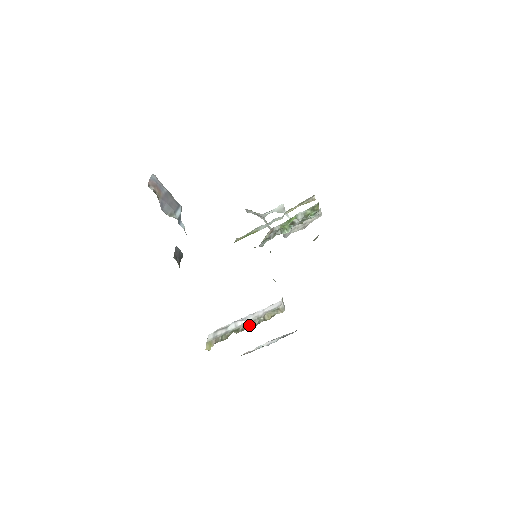
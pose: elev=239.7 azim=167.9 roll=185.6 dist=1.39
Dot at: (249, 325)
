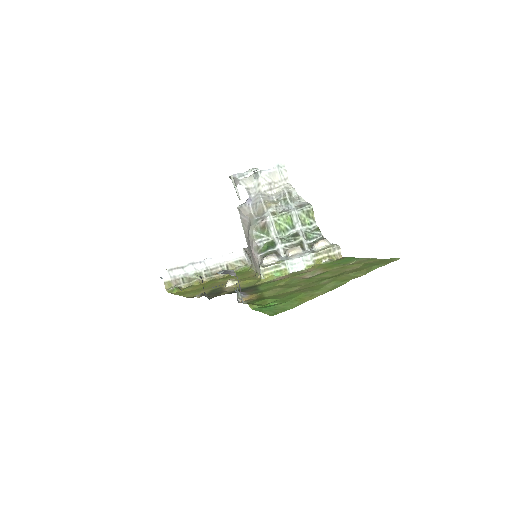
Dot at: (213, 272)
